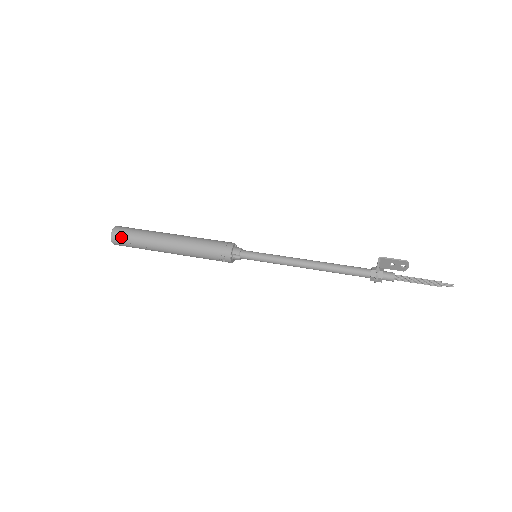
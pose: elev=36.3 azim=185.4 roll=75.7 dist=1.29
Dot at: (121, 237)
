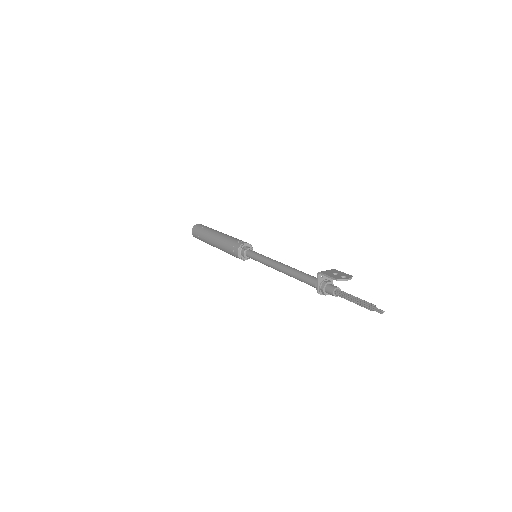
Dot at: (197, 238)
